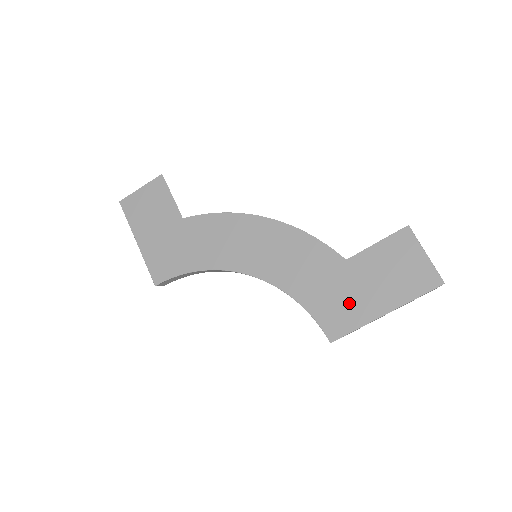
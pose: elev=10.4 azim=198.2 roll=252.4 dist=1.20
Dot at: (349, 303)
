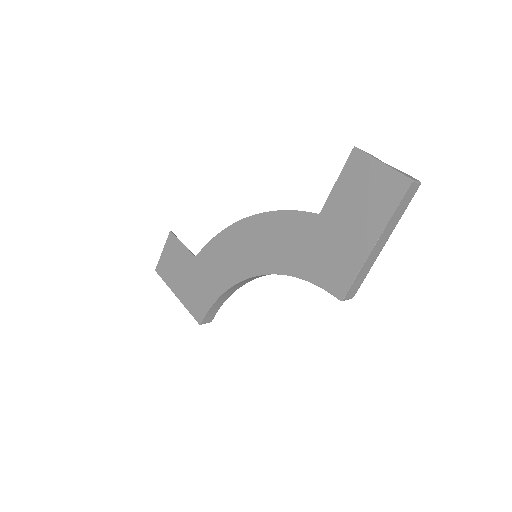
Dot at: (339, 254)
